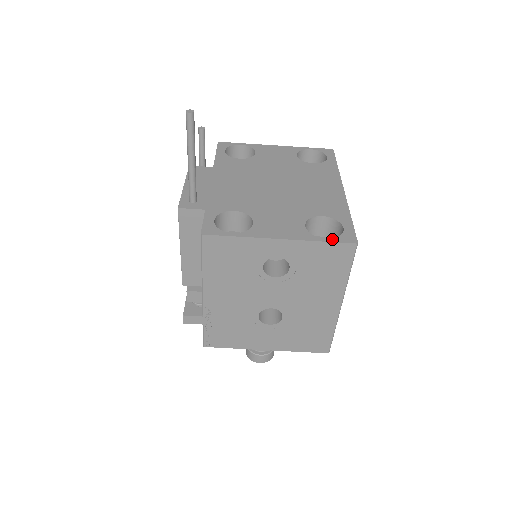
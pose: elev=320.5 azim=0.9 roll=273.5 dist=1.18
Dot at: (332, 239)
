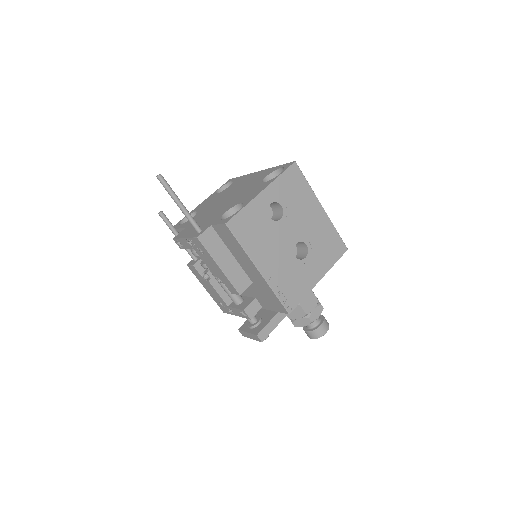
Dot at: (283, 171)
